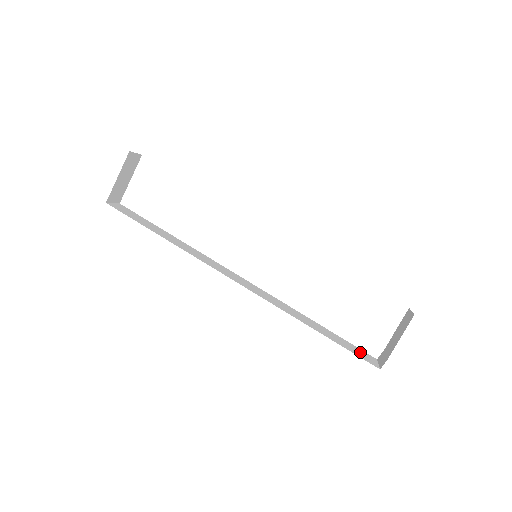
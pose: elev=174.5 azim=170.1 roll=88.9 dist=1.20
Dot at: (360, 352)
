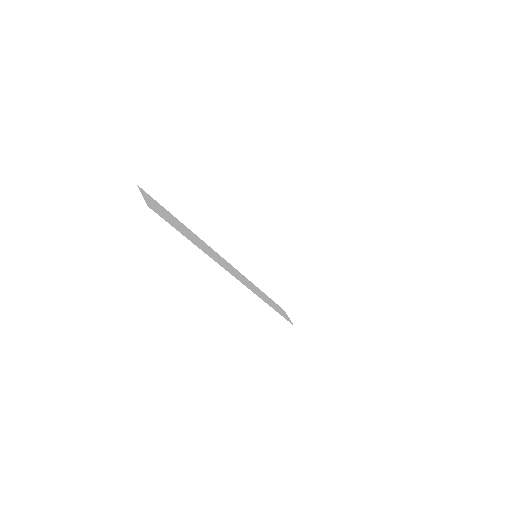
Dot at: (283, 312)
